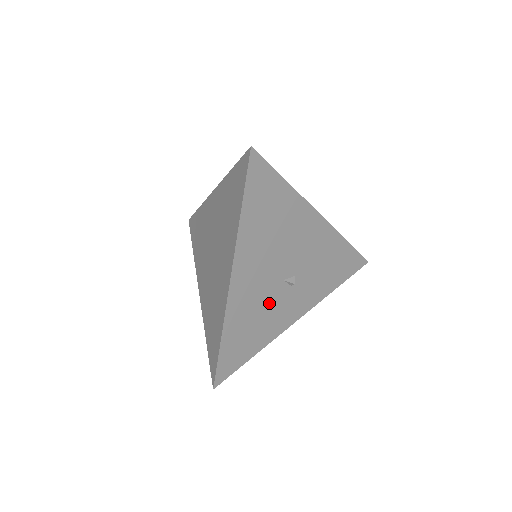
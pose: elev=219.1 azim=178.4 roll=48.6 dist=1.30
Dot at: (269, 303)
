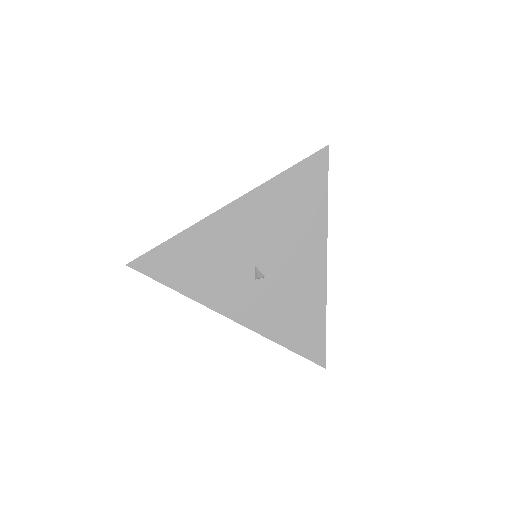
Dot at: (228, 266)
